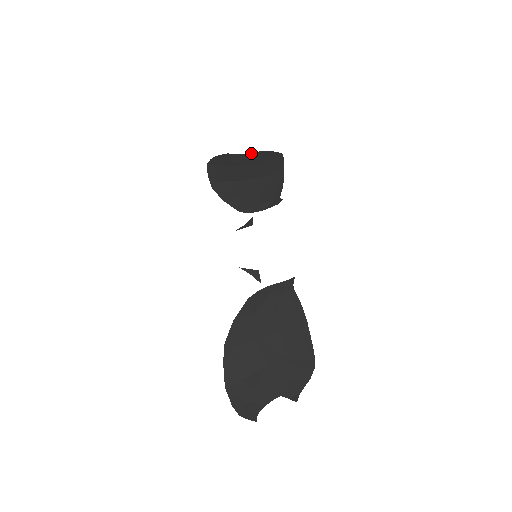
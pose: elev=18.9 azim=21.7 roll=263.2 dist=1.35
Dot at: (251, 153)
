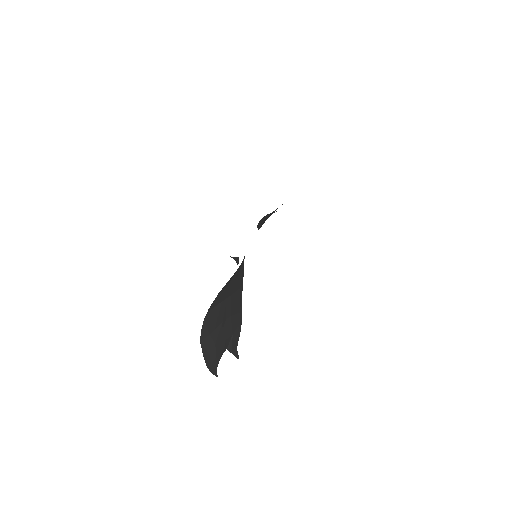
Dot at: occluded
